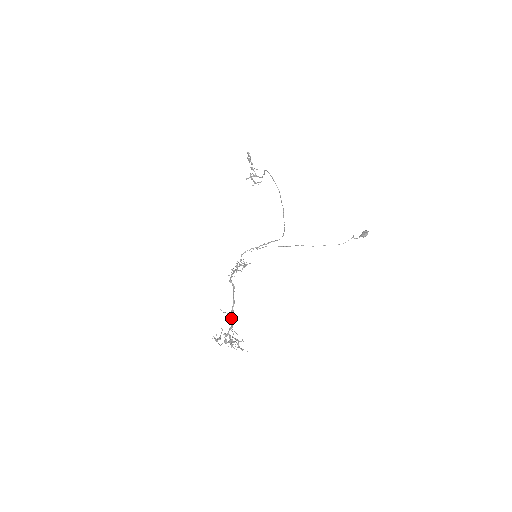
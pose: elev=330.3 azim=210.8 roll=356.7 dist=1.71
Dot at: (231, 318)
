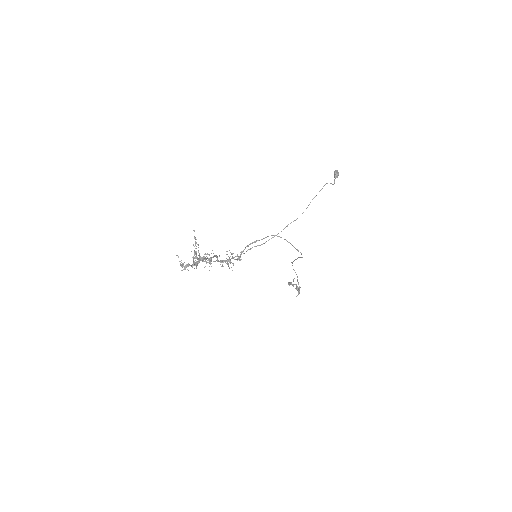
Dot at: occluded
